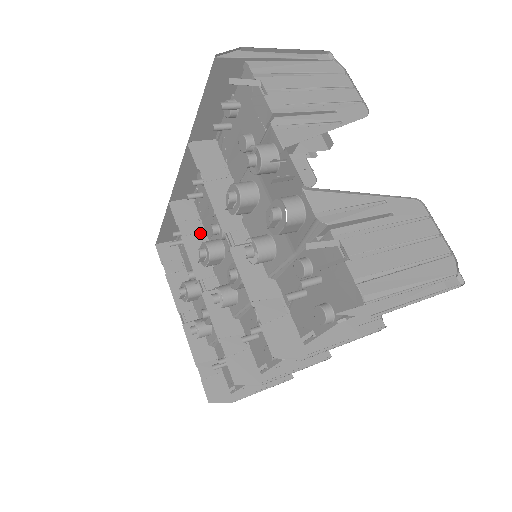
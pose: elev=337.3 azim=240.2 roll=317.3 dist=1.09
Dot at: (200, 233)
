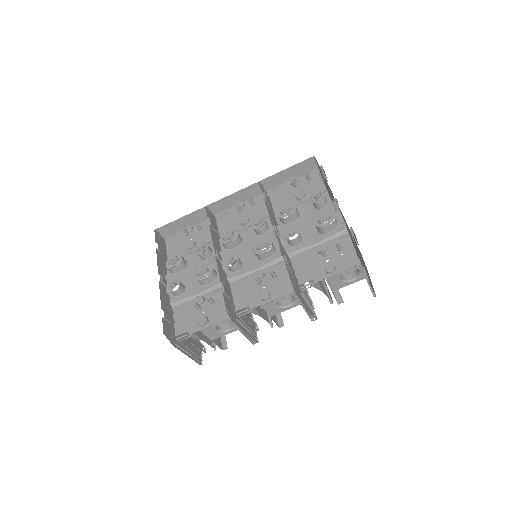
Dot at: (215, 232)
